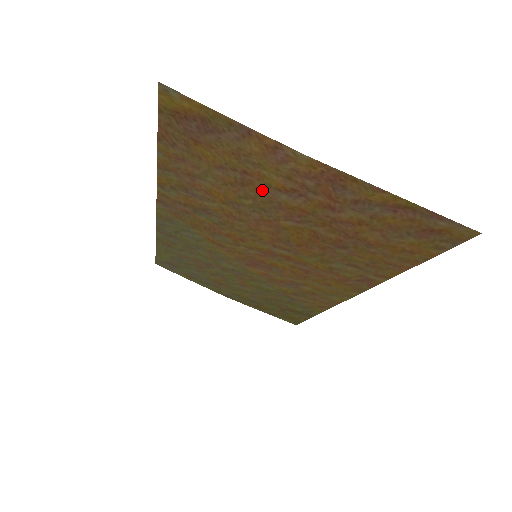
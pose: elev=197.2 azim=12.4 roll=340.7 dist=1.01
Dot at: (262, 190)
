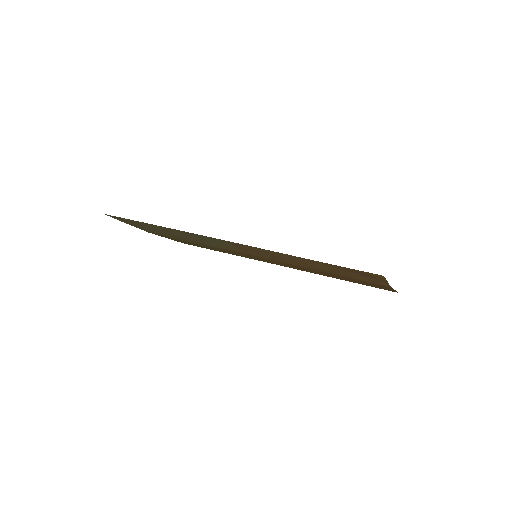
Dot at: (341, 274)
